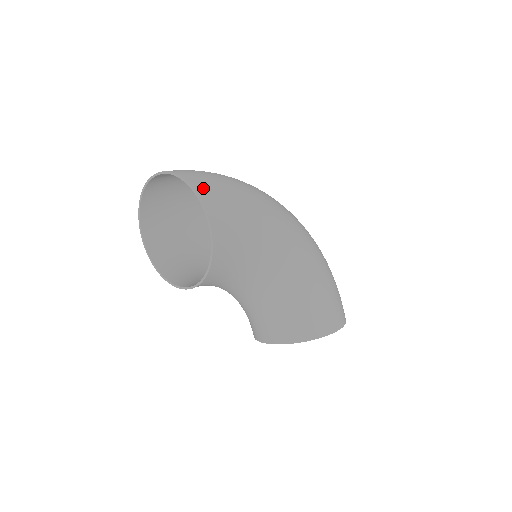
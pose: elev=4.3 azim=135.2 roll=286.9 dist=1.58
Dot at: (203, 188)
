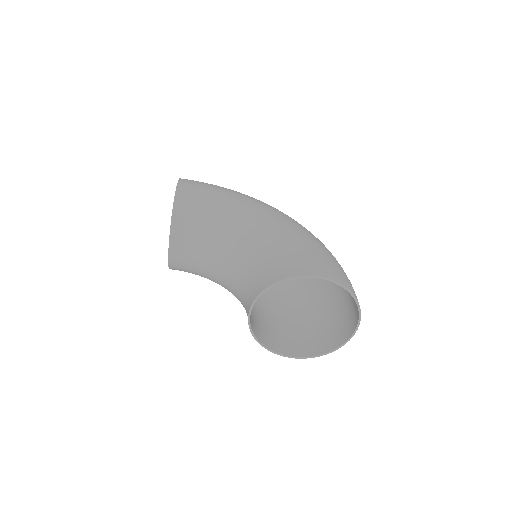
Dot at: occluded
